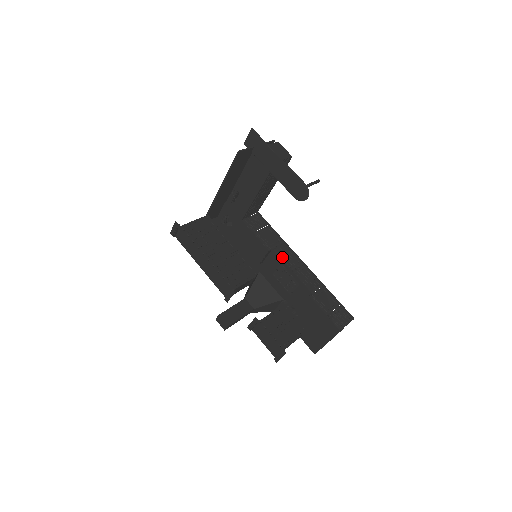
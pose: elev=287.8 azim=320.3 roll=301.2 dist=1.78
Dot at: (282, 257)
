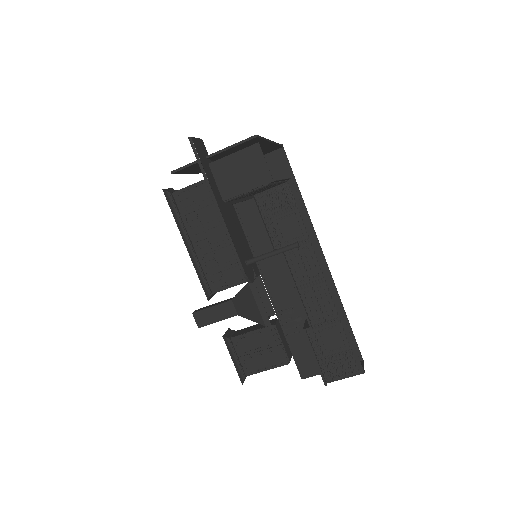
Dot at: (294, 265)
